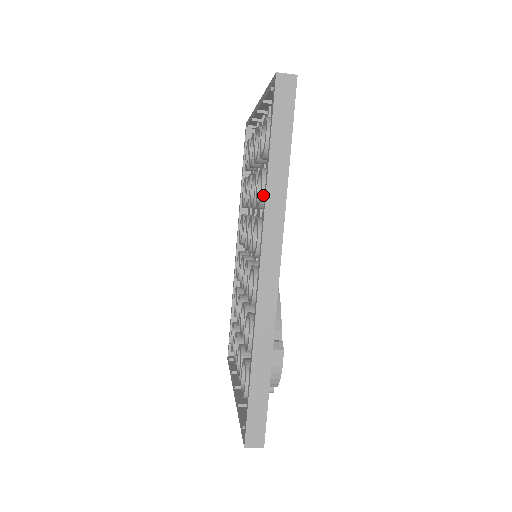
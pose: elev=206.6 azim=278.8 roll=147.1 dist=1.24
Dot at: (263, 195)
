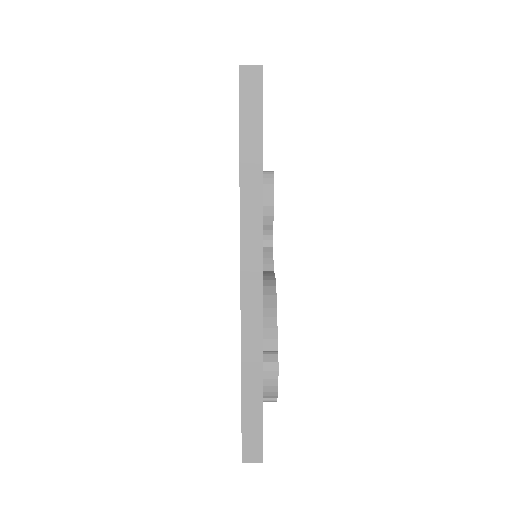
Dot at: occluded
